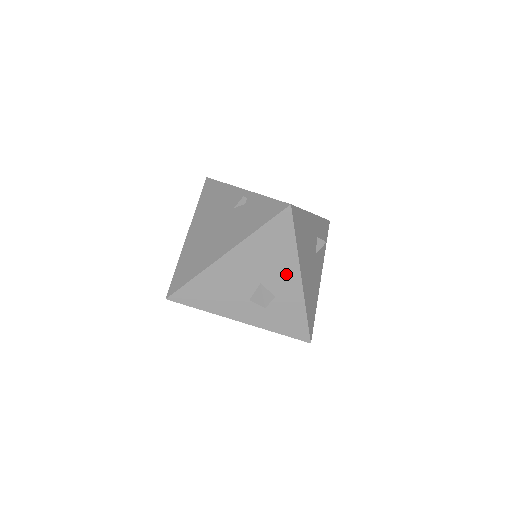
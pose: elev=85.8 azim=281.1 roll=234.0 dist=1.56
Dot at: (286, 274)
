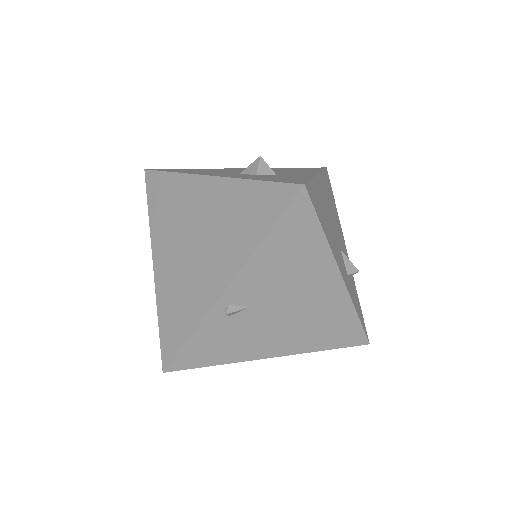
Dot at: occluded
